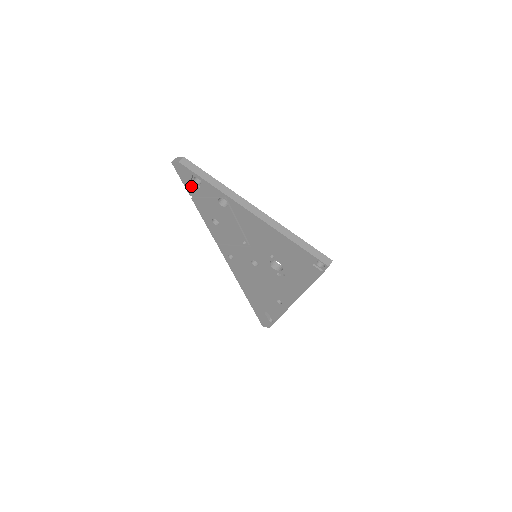
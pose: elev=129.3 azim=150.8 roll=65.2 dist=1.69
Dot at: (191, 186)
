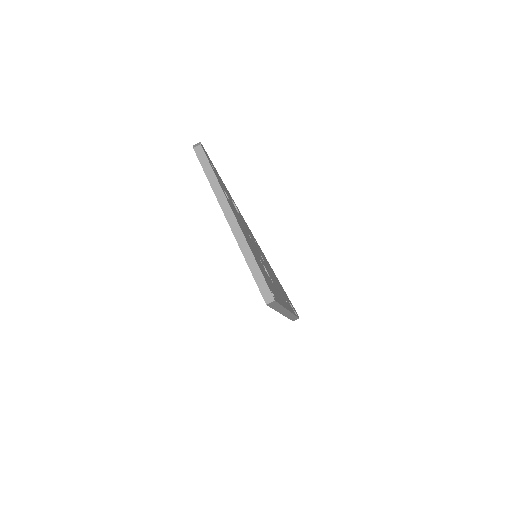
Dot at: occluded
